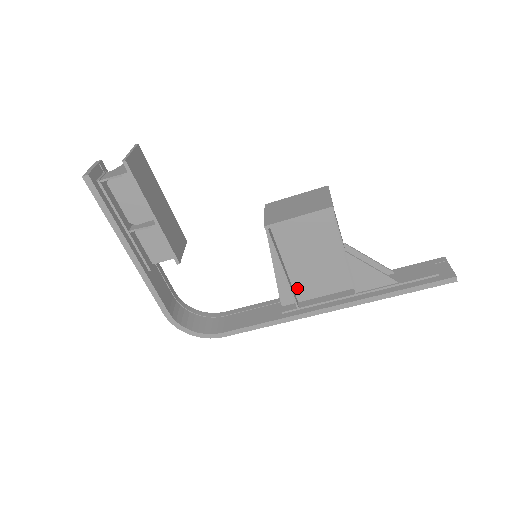
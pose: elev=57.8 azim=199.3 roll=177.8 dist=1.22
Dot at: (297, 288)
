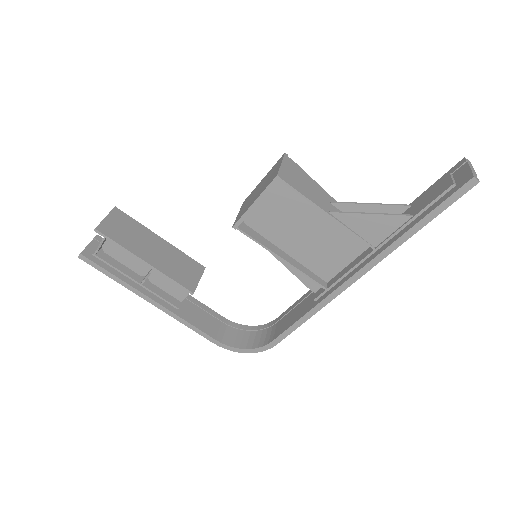
Dot at: (315, 269)
